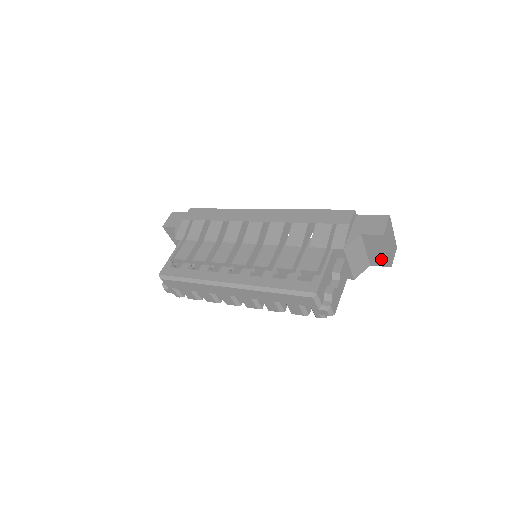
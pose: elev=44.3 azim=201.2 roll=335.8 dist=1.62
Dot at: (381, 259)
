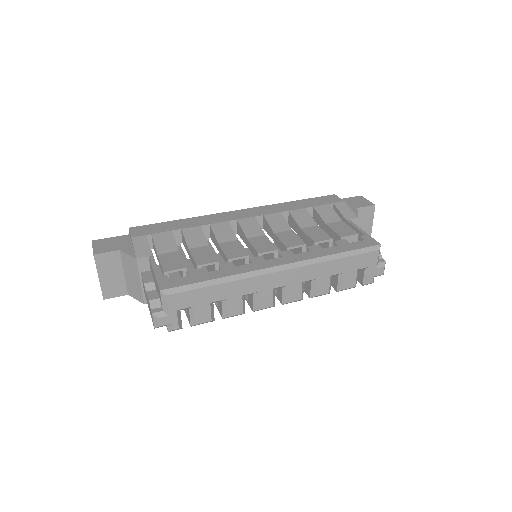
Dot at: occluded
